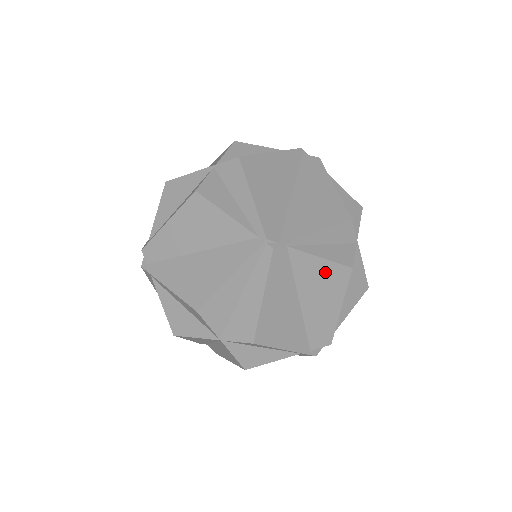
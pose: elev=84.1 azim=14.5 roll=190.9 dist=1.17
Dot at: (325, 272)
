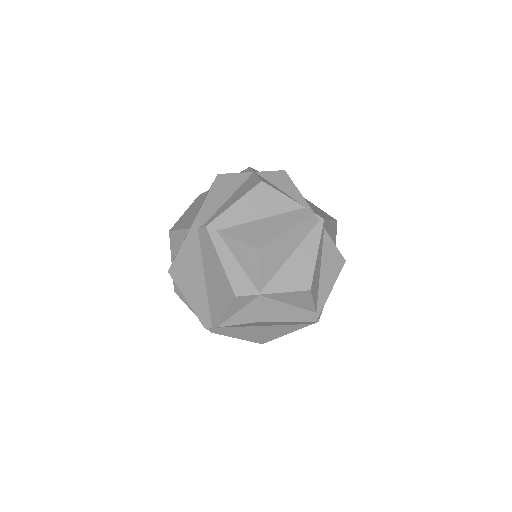
Dot at: (251, 324)
